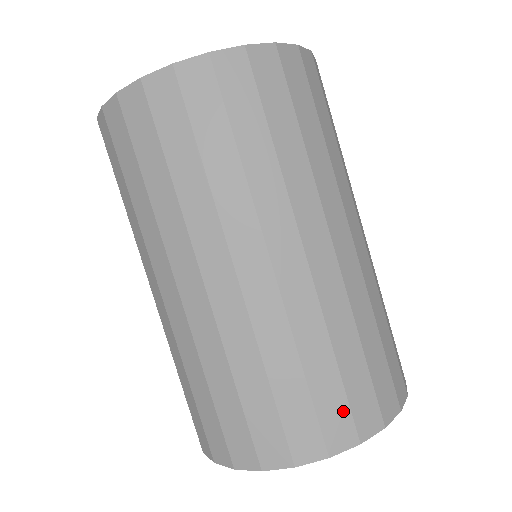
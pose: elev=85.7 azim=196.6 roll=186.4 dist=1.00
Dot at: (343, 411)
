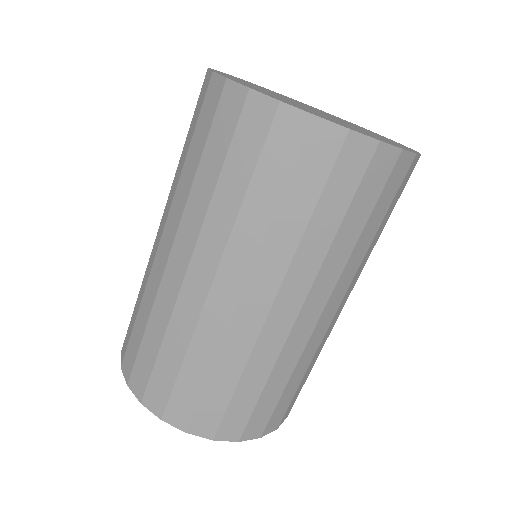
Dot at: (284, 410)
